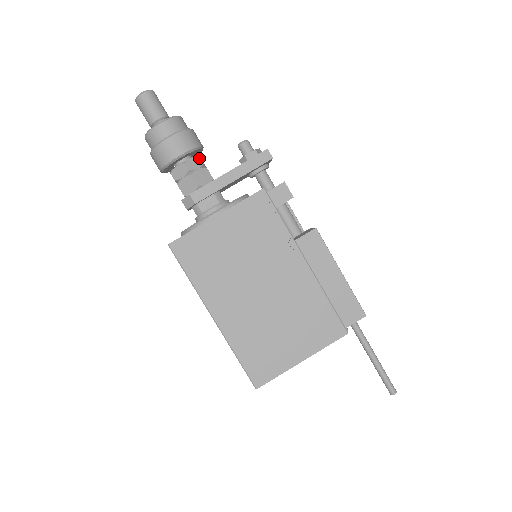
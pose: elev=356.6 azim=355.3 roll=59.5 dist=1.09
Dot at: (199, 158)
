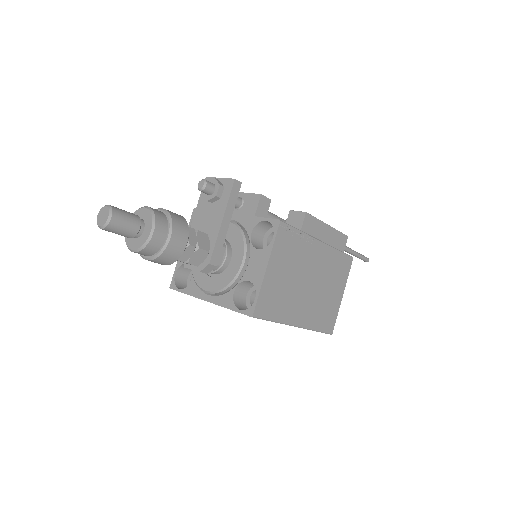
Dot at: (189, 229)
